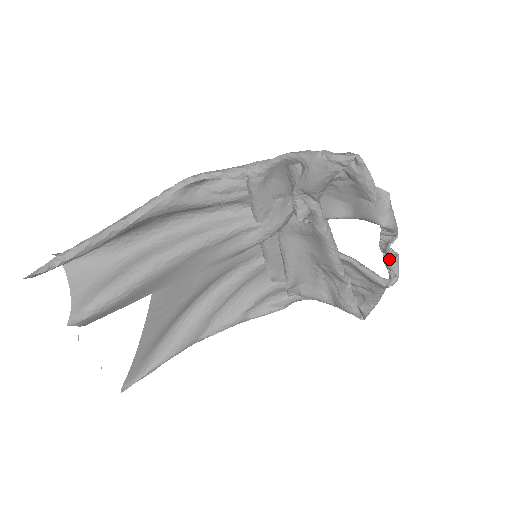
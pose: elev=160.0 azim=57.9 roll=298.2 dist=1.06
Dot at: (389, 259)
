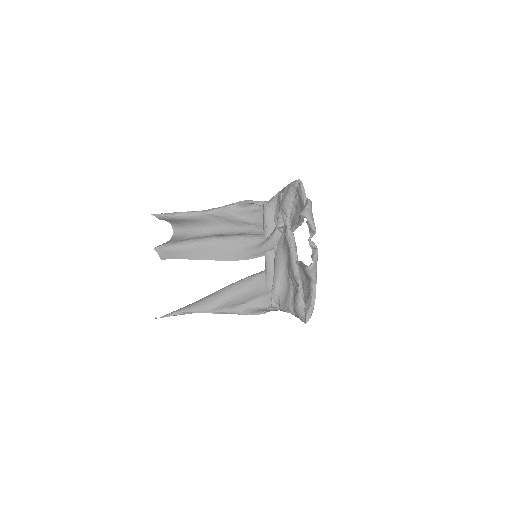
Dot at: (314, 253)
